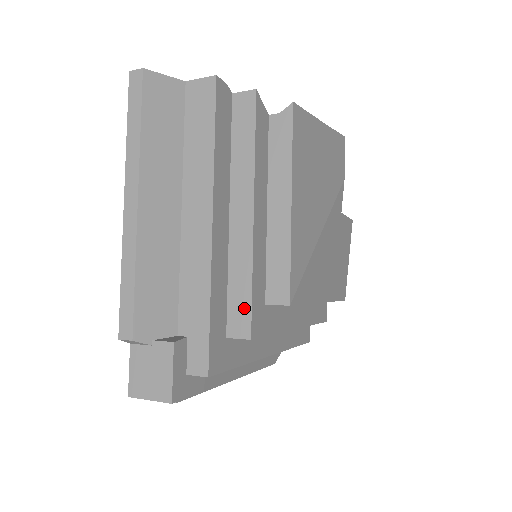
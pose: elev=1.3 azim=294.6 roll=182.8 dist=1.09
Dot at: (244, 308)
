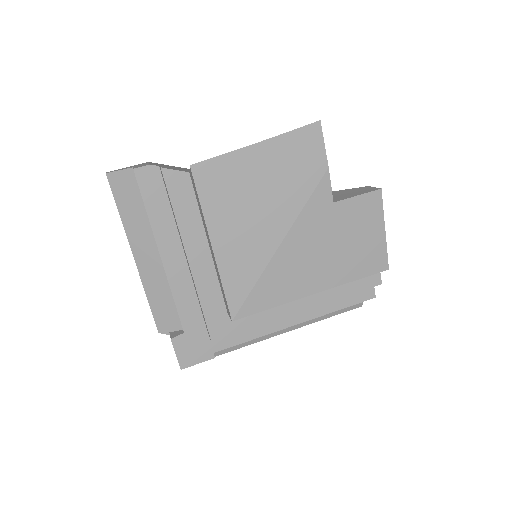
Dot at: (205, 321)
